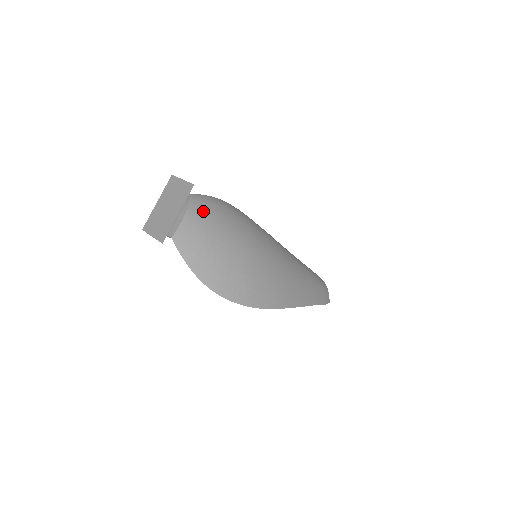
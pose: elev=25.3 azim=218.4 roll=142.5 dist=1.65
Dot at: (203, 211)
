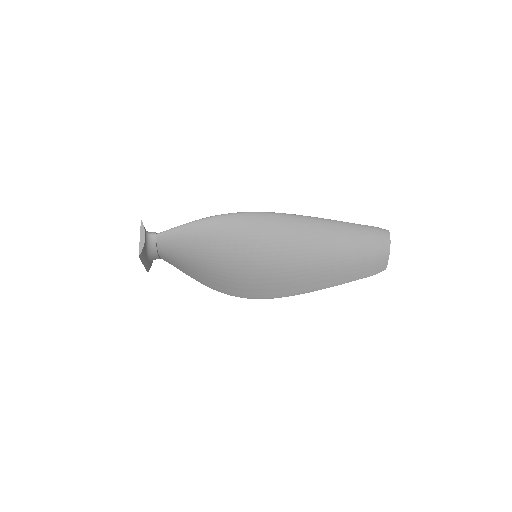
Dot at: (175, 247)
